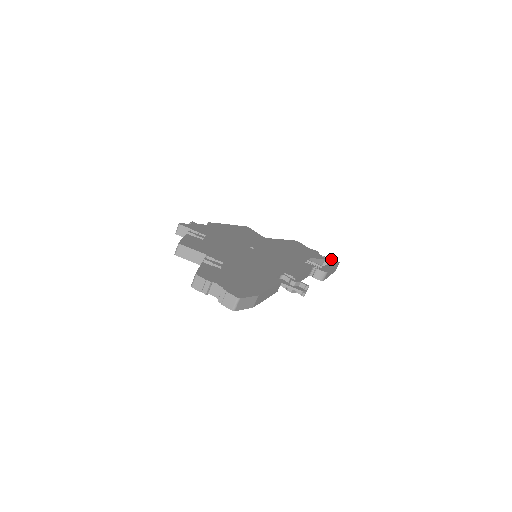
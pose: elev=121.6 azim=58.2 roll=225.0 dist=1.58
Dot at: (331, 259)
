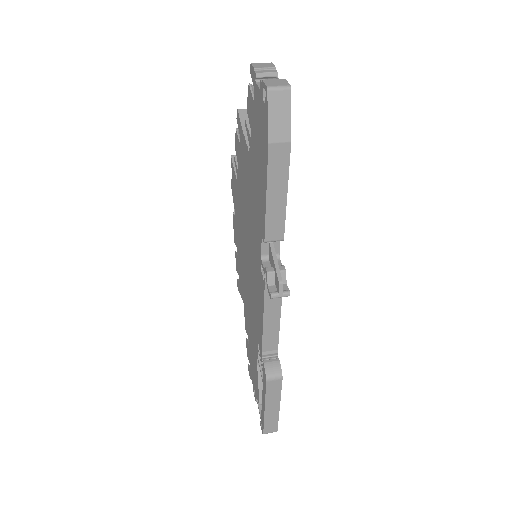
Dot at: occluded
